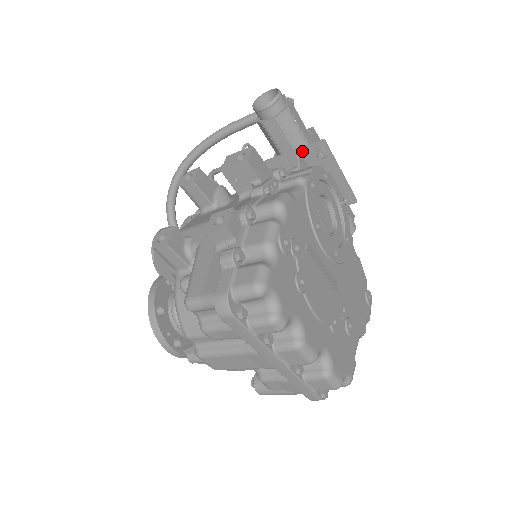
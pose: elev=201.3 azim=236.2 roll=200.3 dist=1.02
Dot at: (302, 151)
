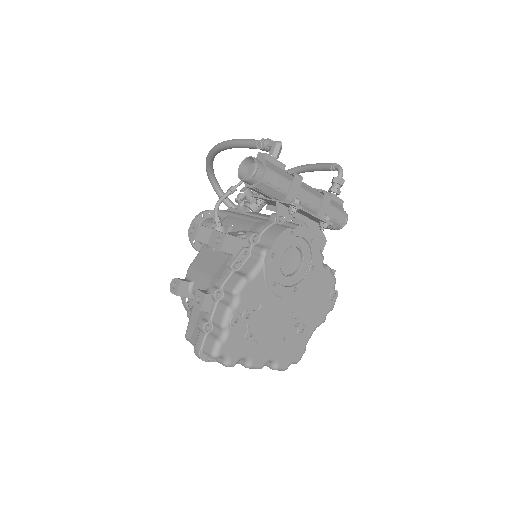
Dot at: (280, 203)
